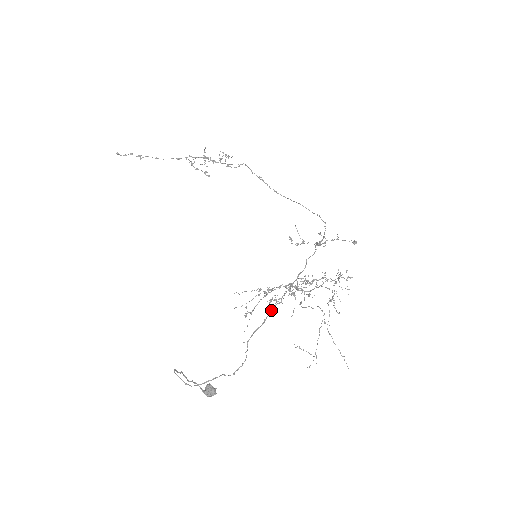
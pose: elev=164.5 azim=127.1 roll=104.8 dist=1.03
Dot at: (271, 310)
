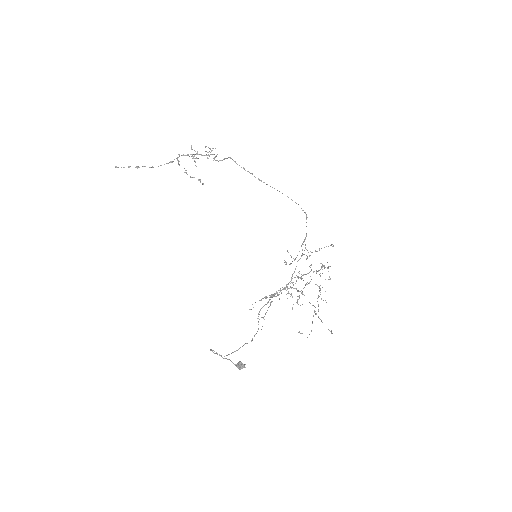
Dot at: occluded
